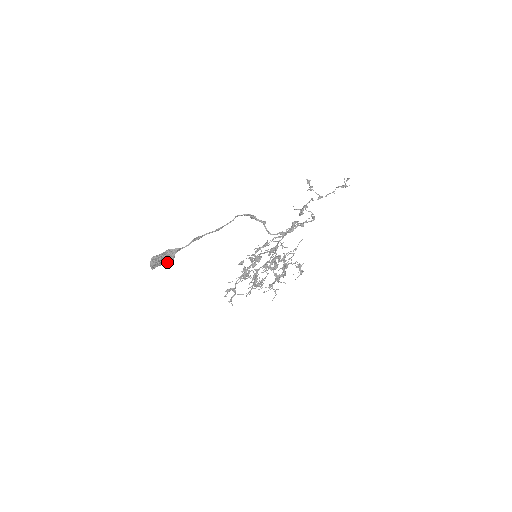
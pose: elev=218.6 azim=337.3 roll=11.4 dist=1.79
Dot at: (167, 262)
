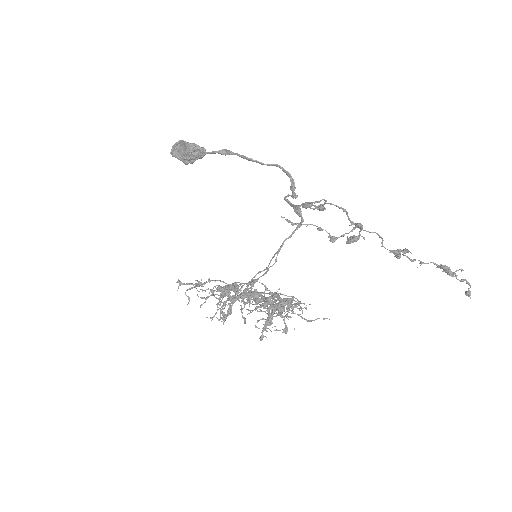
Dot at: (185, 155)
